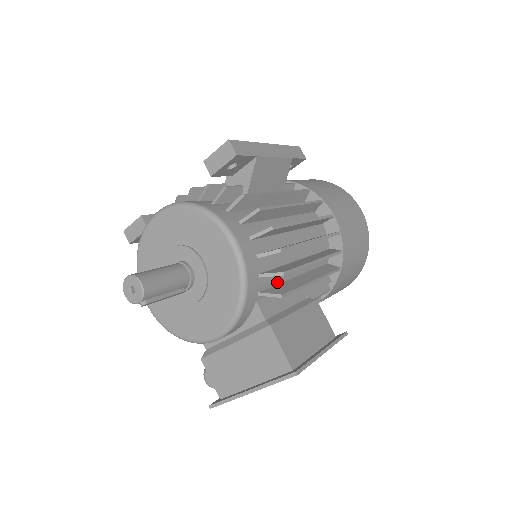
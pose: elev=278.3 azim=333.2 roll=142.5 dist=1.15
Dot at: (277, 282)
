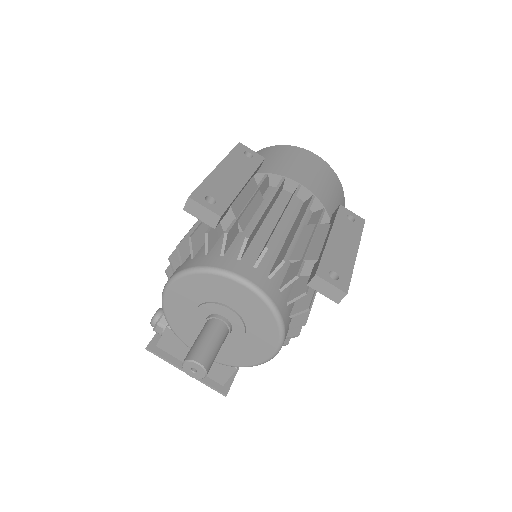
Dot at: occluded
